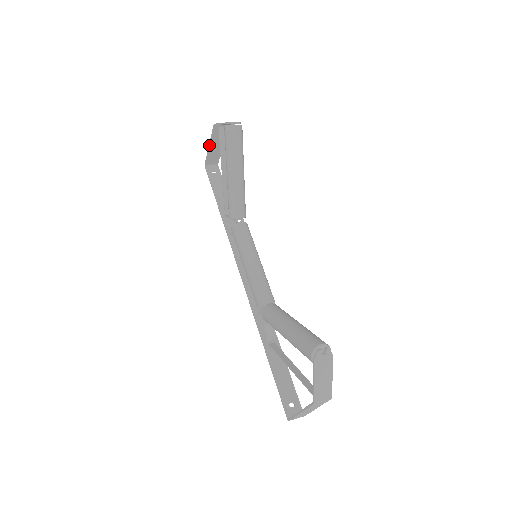
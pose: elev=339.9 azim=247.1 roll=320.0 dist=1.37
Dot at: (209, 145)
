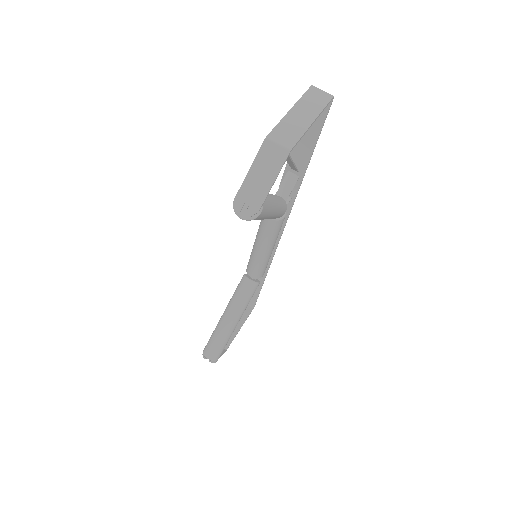
Dot at: (288, 111)
